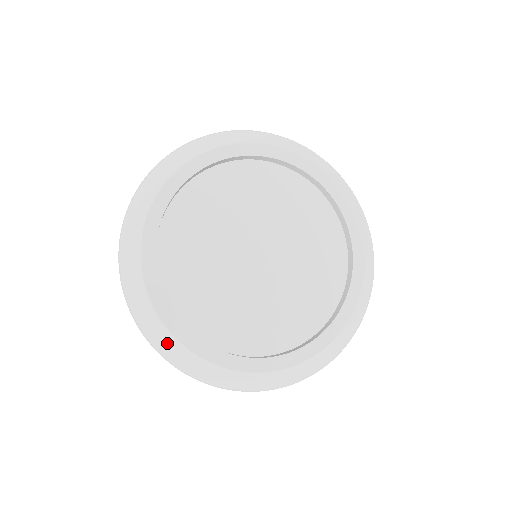
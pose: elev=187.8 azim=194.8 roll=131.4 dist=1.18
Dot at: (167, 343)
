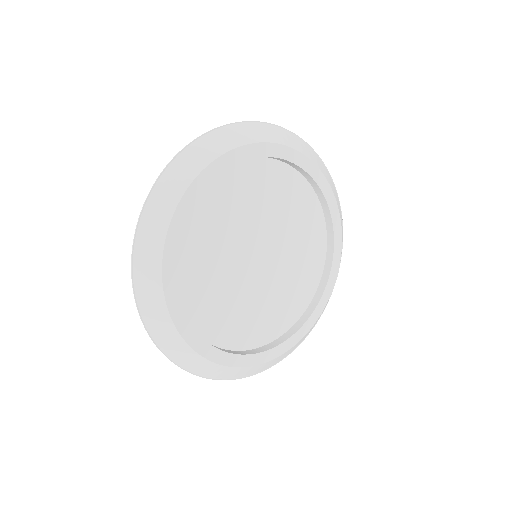
Dot at: (188, 358)
